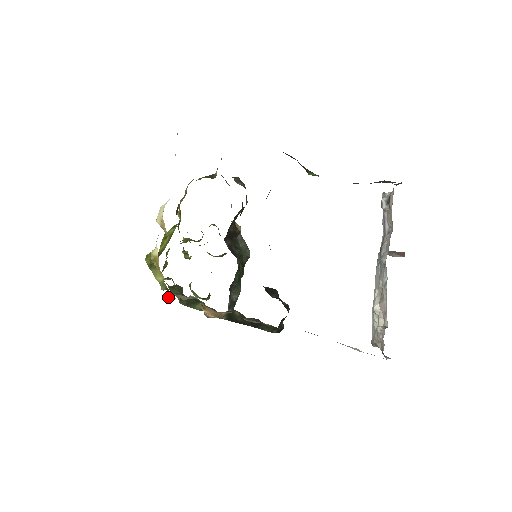
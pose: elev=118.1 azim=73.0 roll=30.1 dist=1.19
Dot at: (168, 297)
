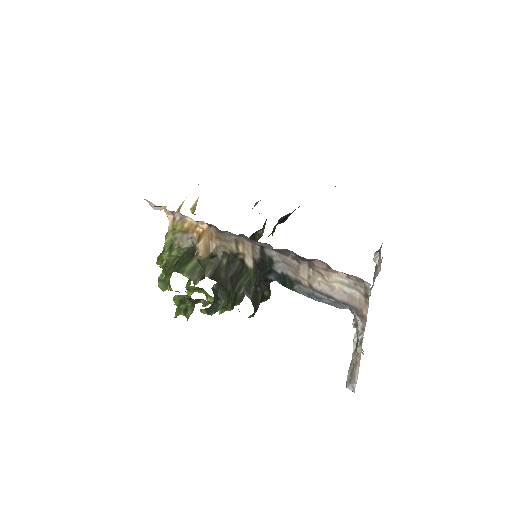
Dot at: (177, 214)
